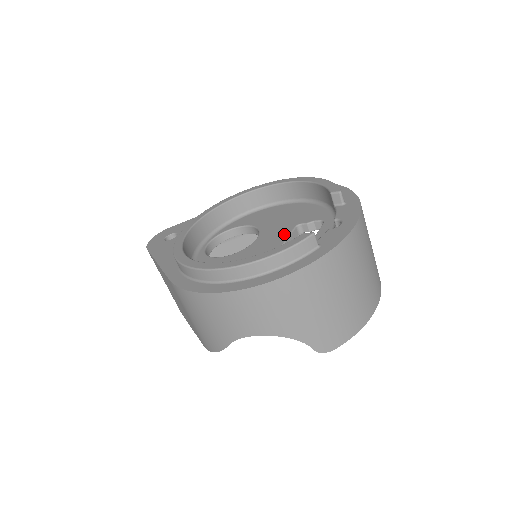
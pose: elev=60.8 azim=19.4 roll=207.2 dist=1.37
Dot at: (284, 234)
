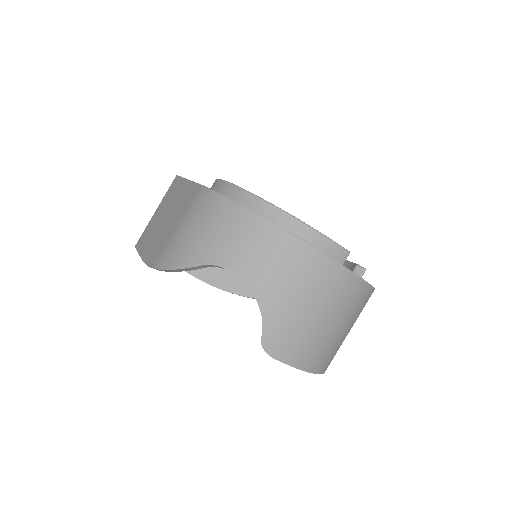
Dot at: occluded
